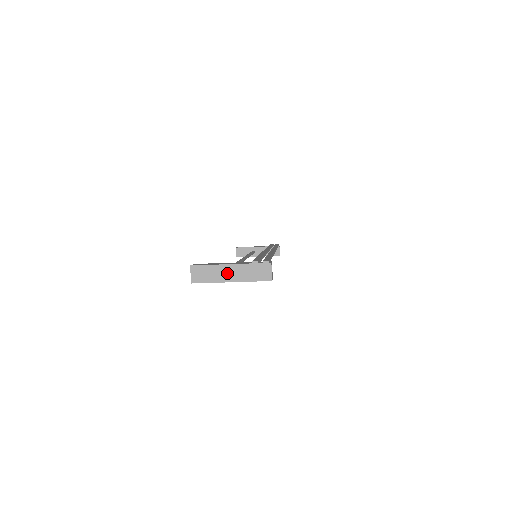
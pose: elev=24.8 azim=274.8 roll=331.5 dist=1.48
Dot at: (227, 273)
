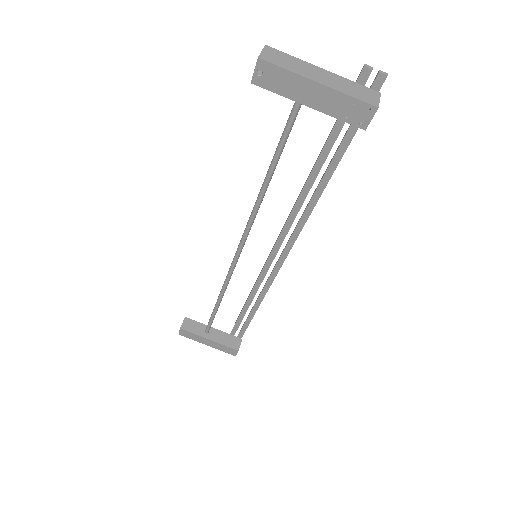
Dot at: (316, 73)
